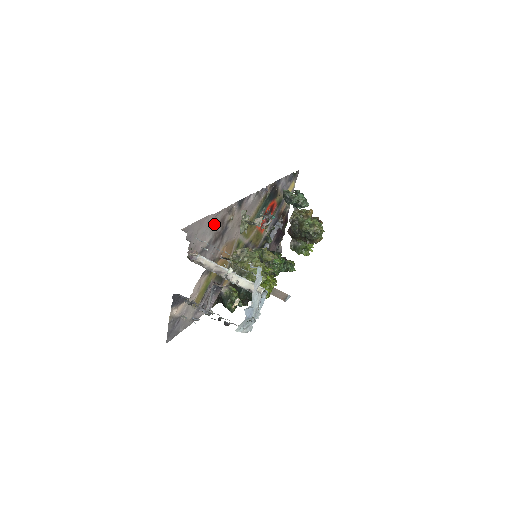
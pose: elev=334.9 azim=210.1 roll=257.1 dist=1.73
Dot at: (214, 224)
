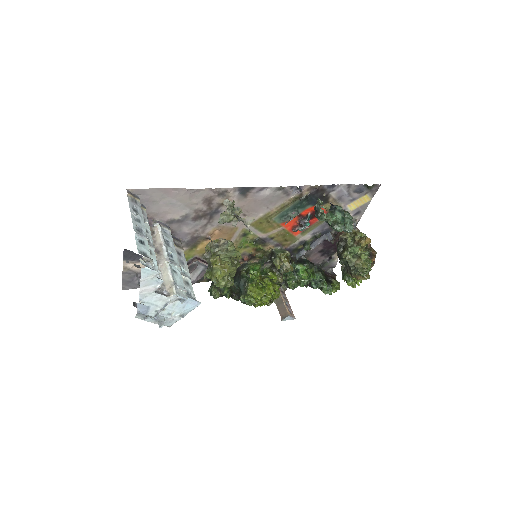
Dot at: (192, 200)
